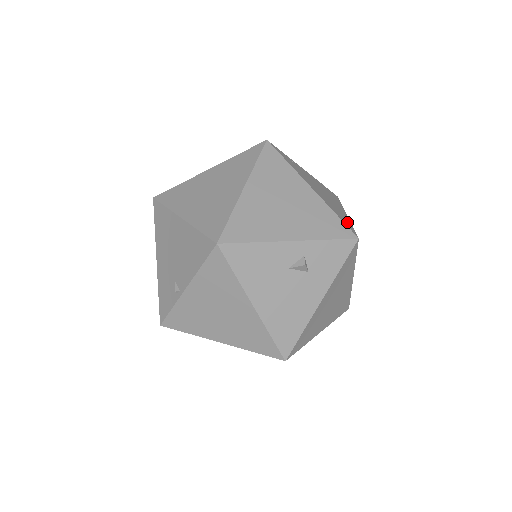
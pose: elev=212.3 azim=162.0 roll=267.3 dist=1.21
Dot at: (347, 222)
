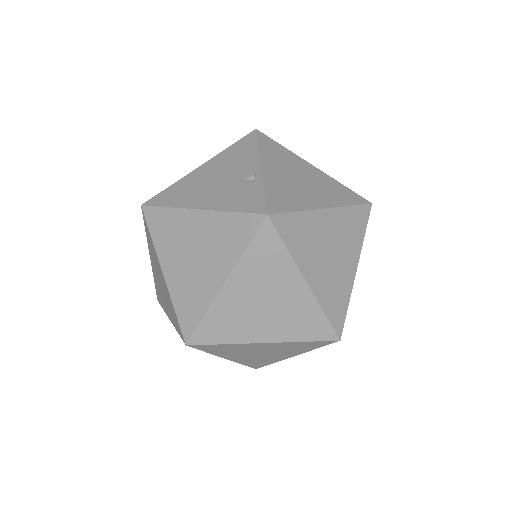
Dot at: occluded
